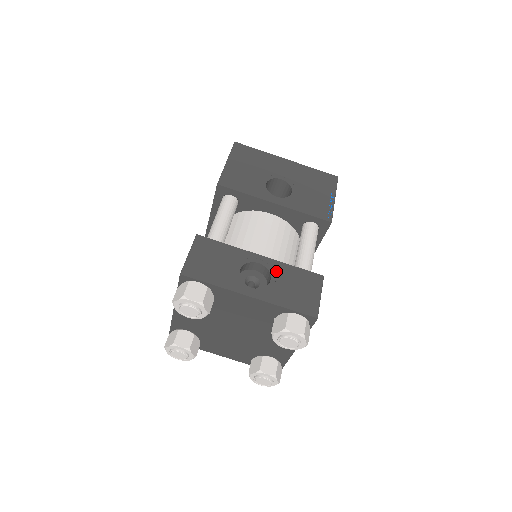
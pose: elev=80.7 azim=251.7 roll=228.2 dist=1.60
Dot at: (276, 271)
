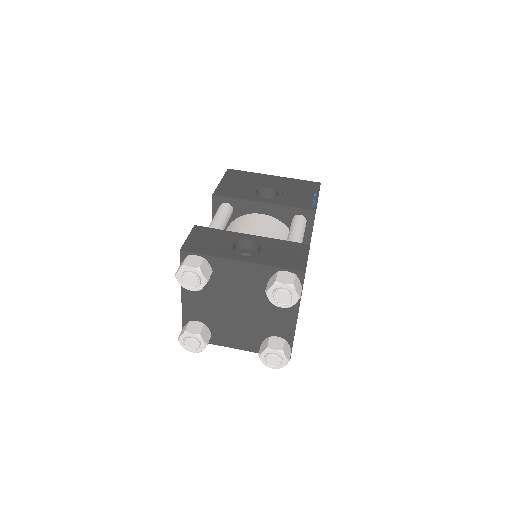
Dot at: (265, 244)
